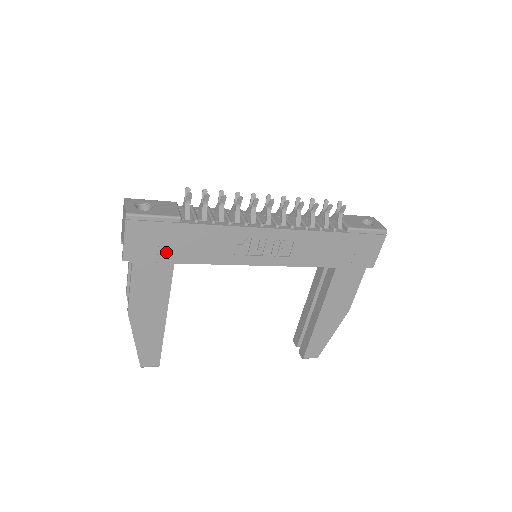
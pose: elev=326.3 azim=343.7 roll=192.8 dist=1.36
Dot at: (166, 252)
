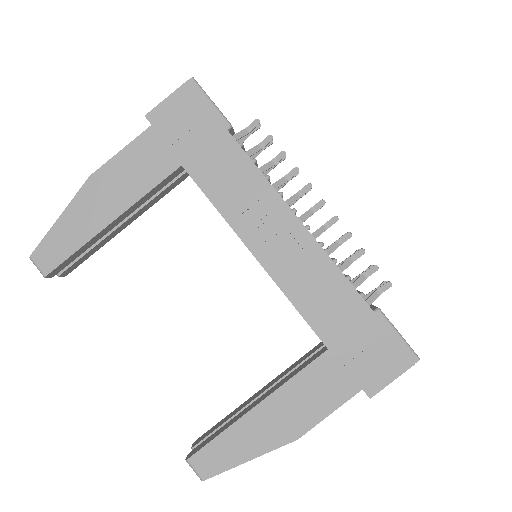
Dot at: (187, 146)
